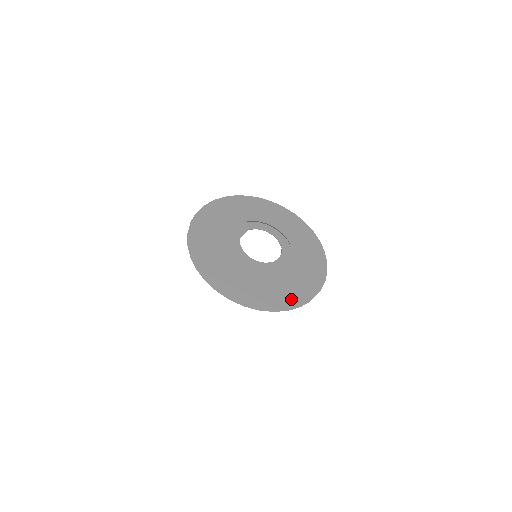
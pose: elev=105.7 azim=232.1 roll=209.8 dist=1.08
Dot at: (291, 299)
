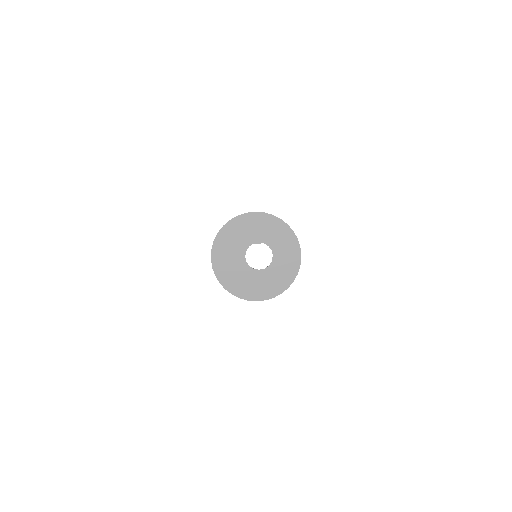
Dot at: (239, 292)
